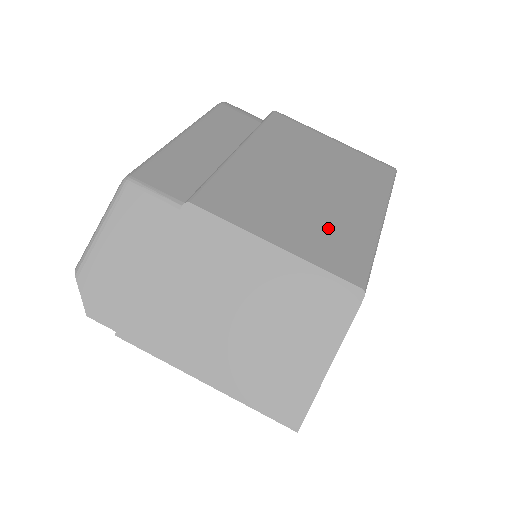
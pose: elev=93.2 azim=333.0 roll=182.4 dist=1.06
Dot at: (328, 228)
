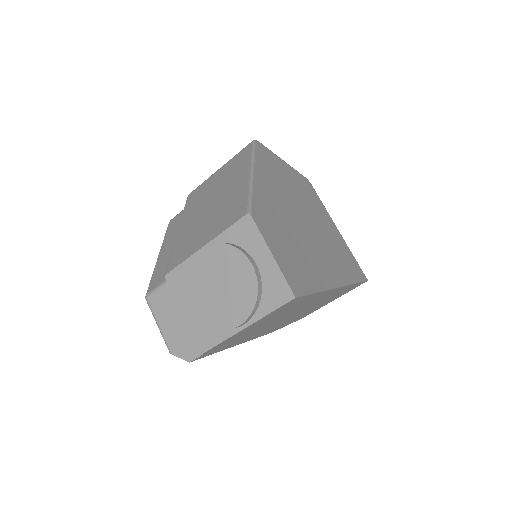
Dot at: (225, 210)
